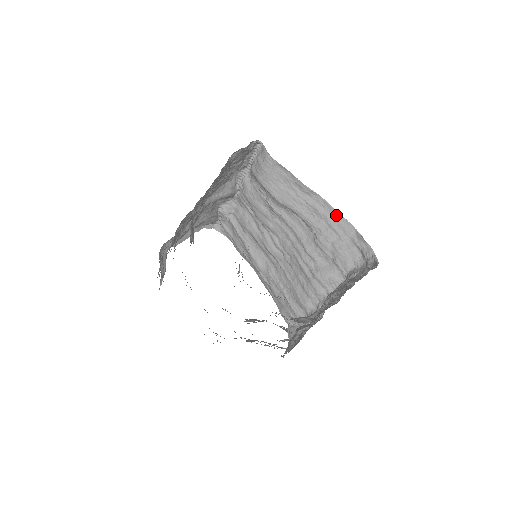
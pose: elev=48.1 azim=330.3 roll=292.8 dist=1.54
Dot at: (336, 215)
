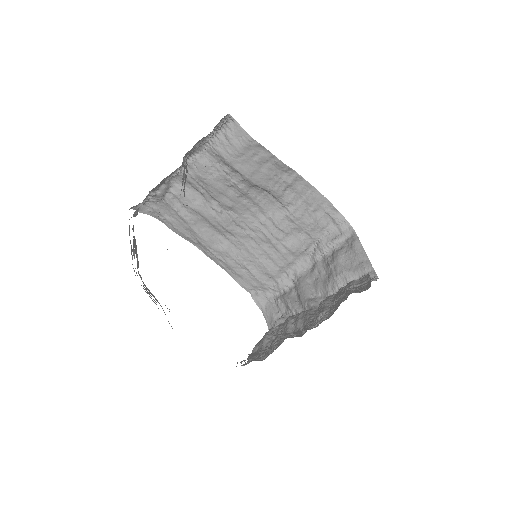
Dot at: (309, 187)
